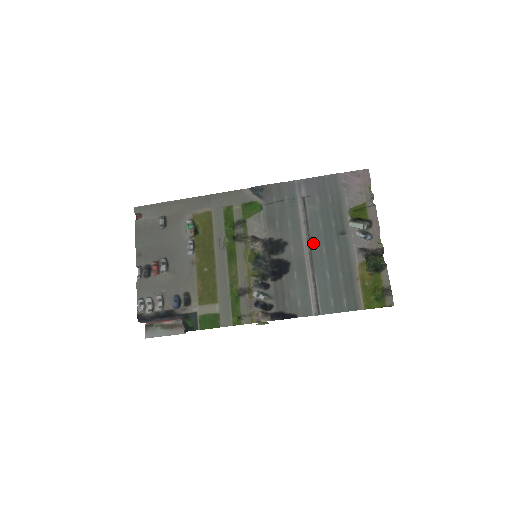
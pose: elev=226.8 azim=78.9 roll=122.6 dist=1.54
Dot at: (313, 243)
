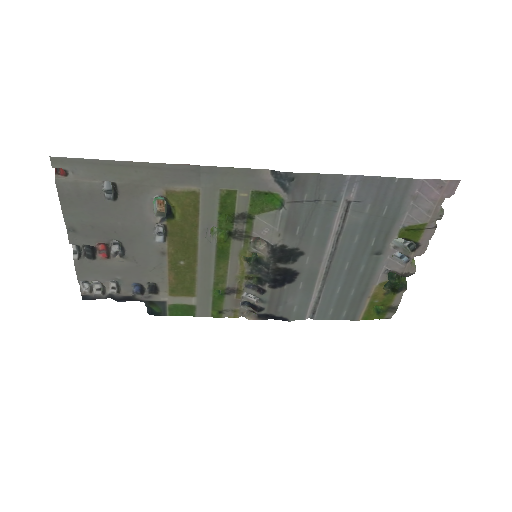
Dot at: (337, 258)
